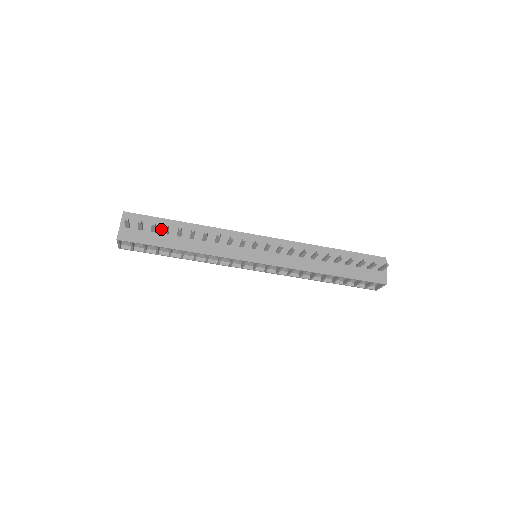
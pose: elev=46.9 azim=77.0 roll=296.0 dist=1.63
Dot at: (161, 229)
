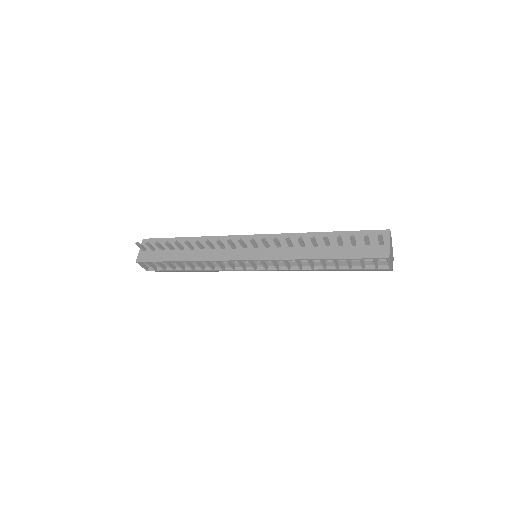
Dot at: occluded
